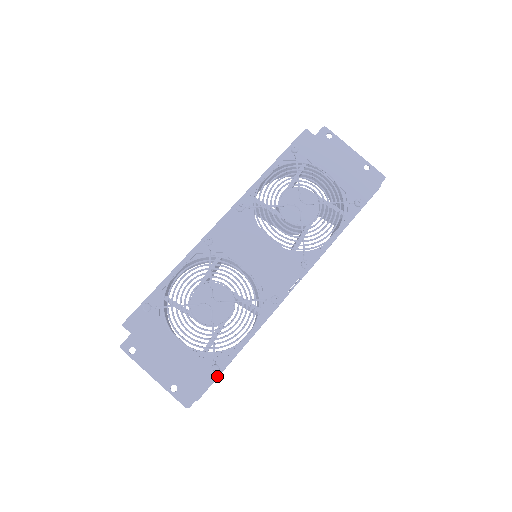
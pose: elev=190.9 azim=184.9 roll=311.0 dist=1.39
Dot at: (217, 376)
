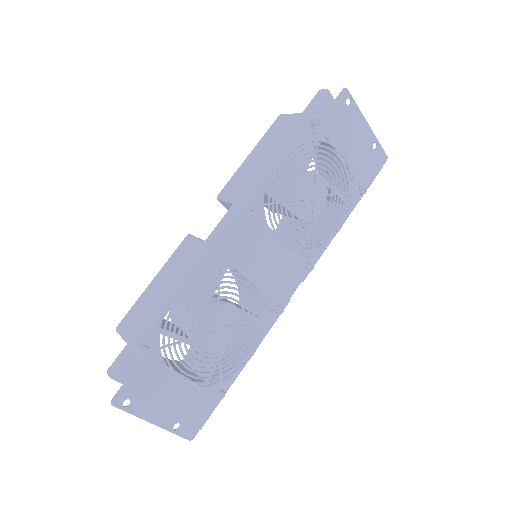
Dot at: (220, 400)
